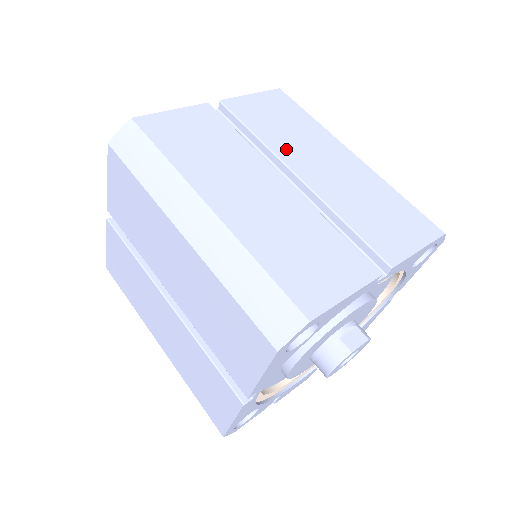
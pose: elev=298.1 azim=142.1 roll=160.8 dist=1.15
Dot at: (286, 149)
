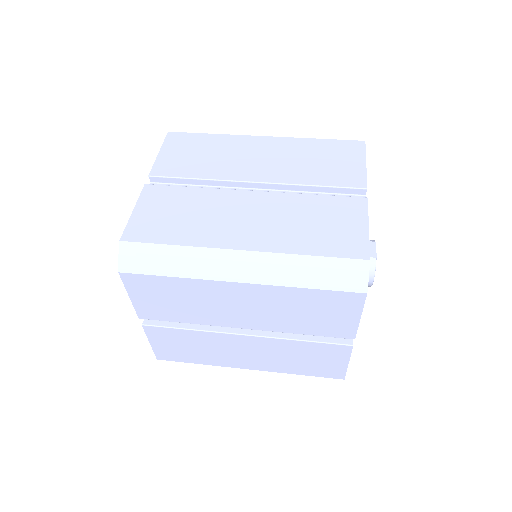
Dot at: (228, 171)
